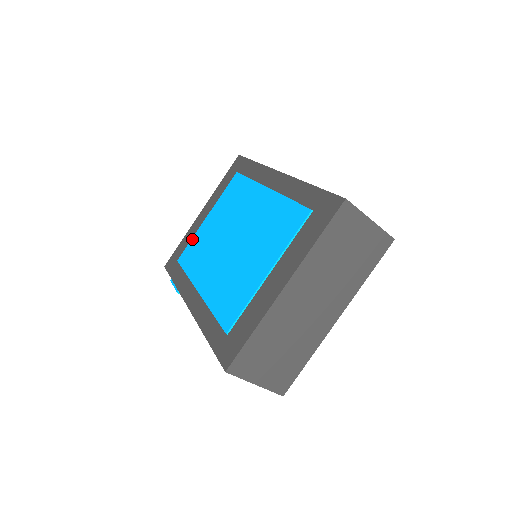
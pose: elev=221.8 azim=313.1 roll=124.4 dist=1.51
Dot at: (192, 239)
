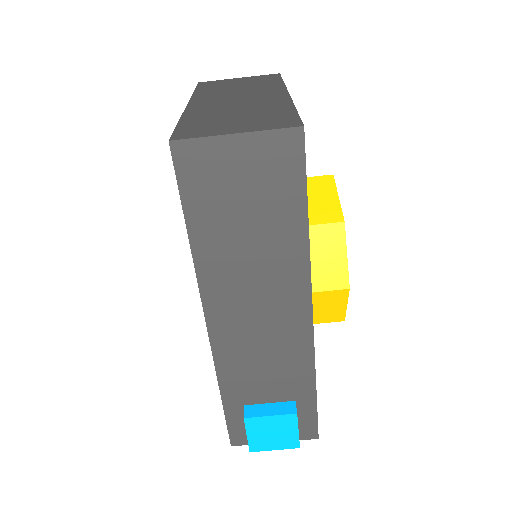
Dot at: occluded
